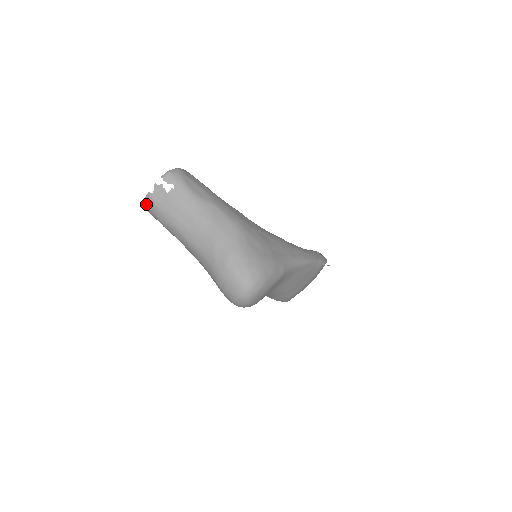
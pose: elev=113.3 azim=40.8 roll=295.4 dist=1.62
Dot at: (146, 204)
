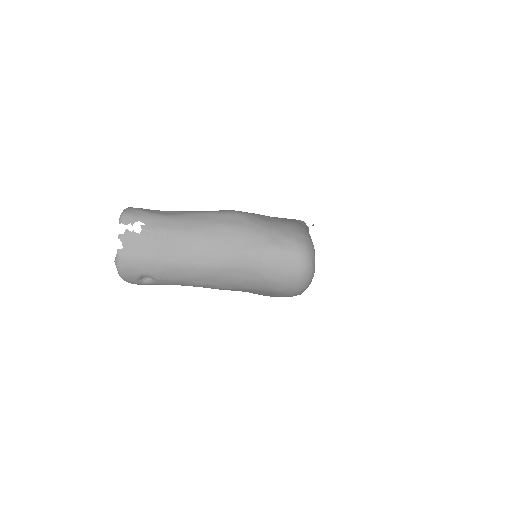
Dot at: (122, 268)
